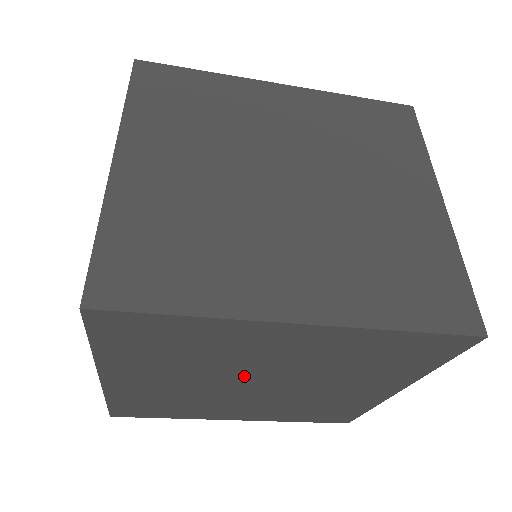
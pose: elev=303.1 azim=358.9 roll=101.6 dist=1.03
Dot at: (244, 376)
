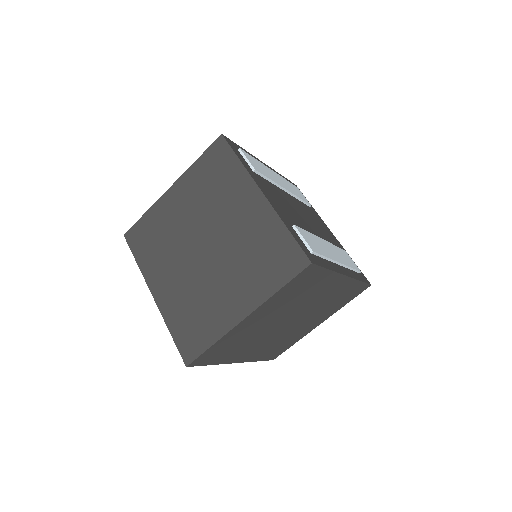
Dot at: occluded
